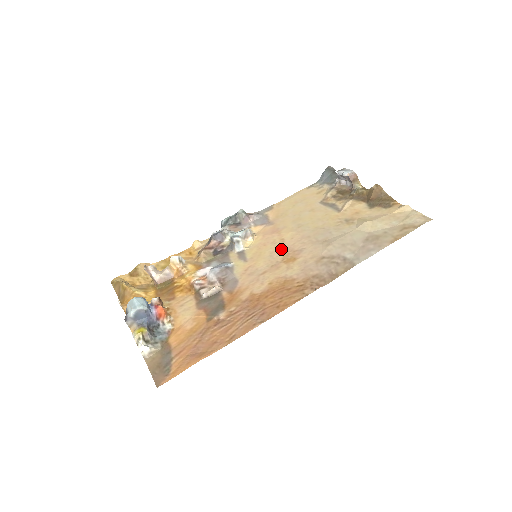
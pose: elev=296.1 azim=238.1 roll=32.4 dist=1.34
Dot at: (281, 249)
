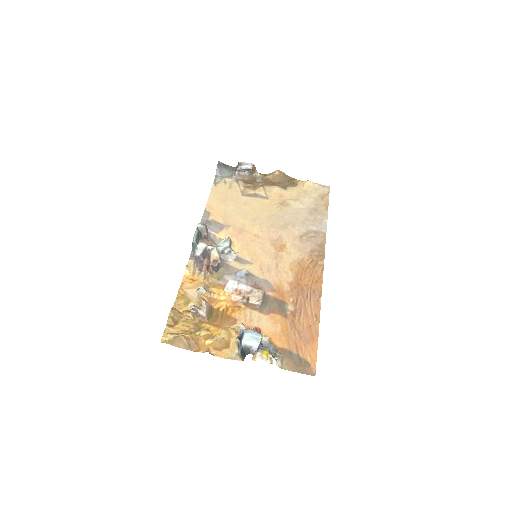
Dot at: (265, 243)
